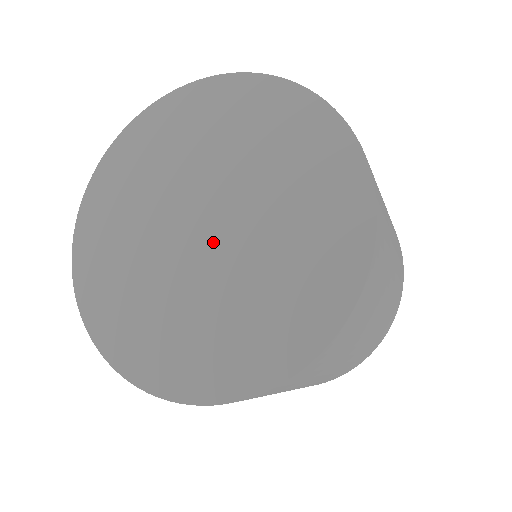
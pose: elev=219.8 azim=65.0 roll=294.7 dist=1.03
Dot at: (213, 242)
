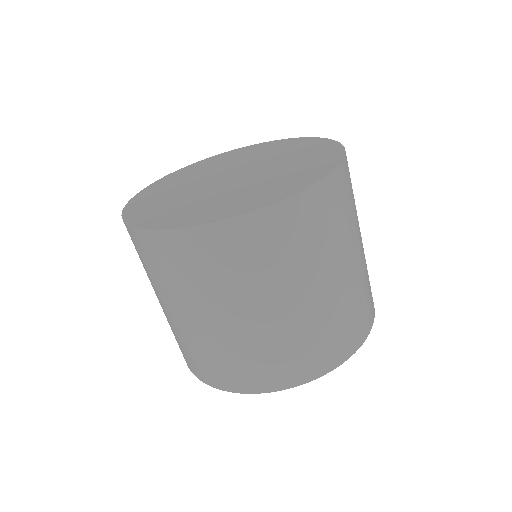
Dot at: (236, 178)
